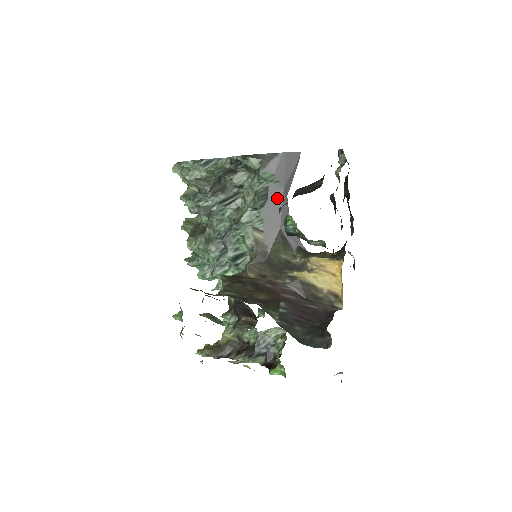
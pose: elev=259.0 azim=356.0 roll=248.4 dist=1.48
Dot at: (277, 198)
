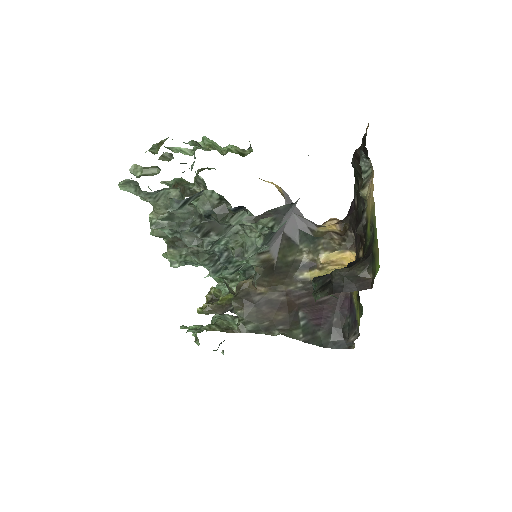
Dot at: occluded
